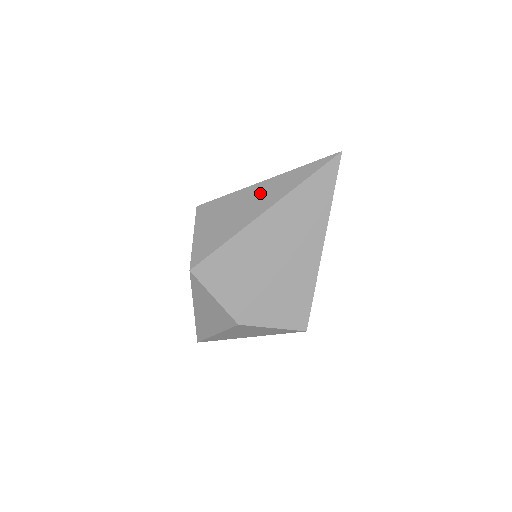
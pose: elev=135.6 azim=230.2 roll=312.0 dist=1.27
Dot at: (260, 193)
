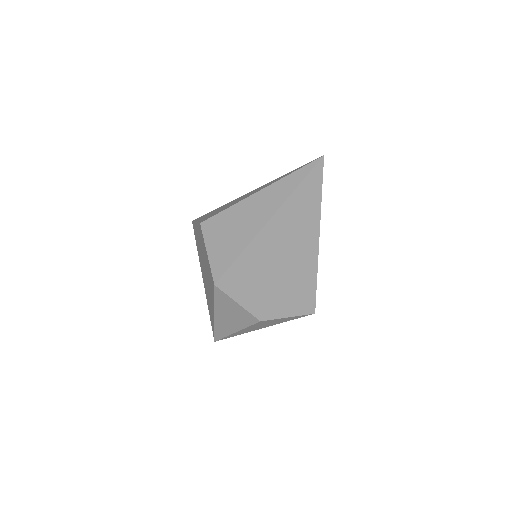
Dot at: (259, 203)
